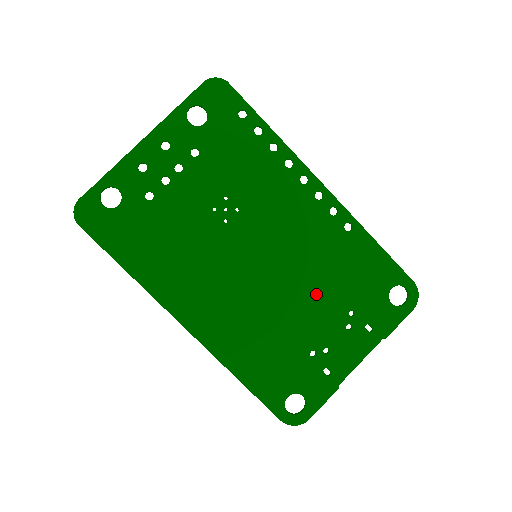
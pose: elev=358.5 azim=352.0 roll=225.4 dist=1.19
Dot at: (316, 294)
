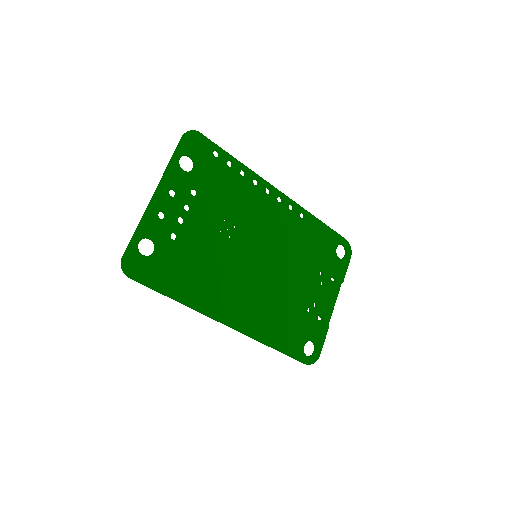
Dot at: (299, 269)
